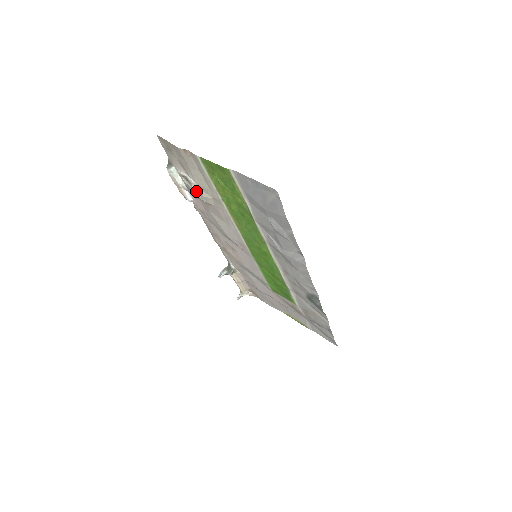
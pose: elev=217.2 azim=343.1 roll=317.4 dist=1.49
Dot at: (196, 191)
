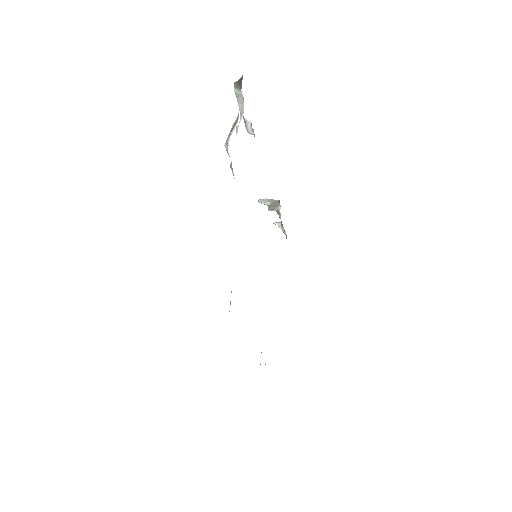
Dot at: occluded
